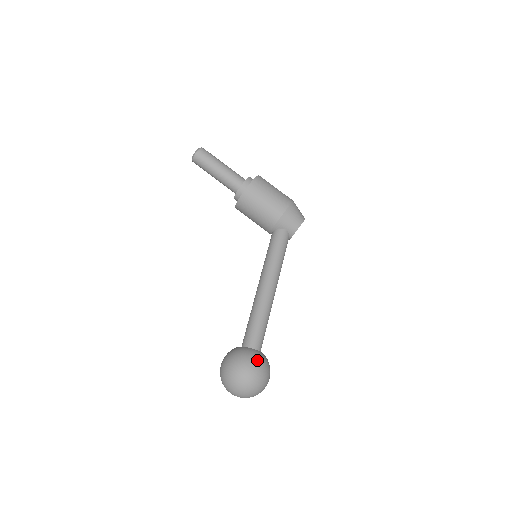
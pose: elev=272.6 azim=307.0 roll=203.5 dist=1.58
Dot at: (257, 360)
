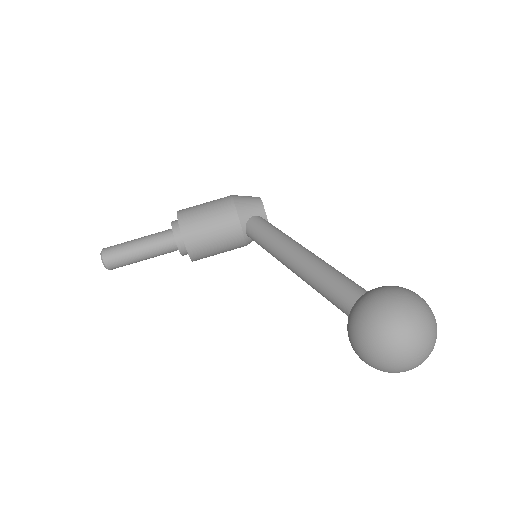
Dot at: (383, 289)
